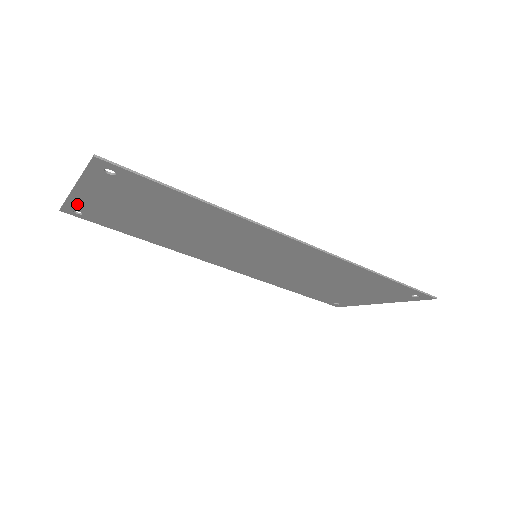
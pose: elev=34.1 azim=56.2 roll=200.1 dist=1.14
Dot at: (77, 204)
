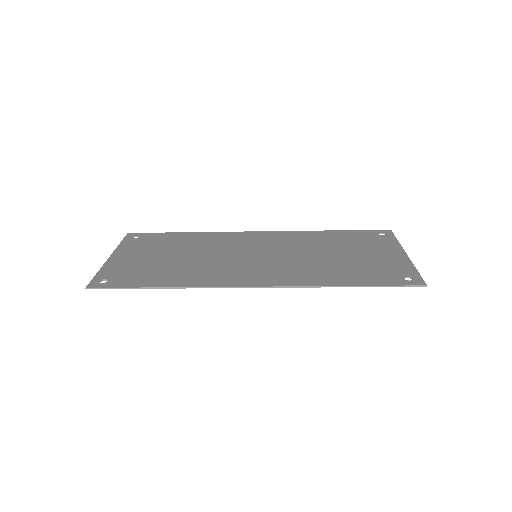
Dot at: (126, 245)
